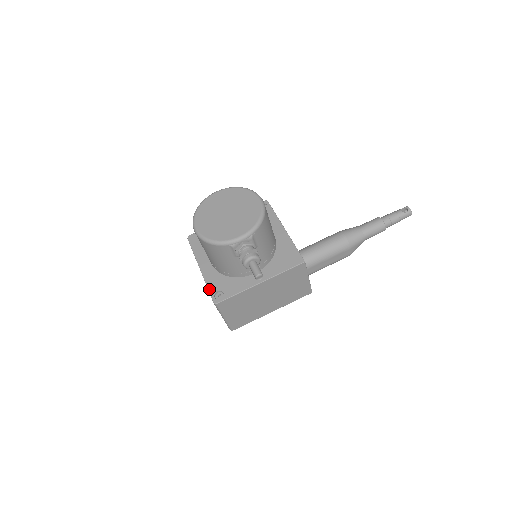
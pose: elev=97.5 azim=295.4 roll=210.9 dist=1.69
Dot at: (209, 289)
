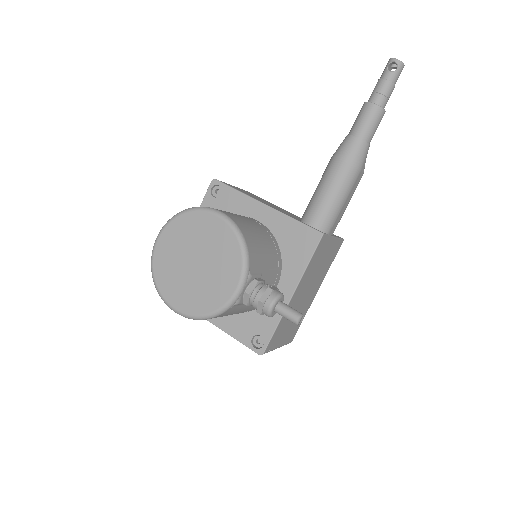
Dot at: (240, 341)
